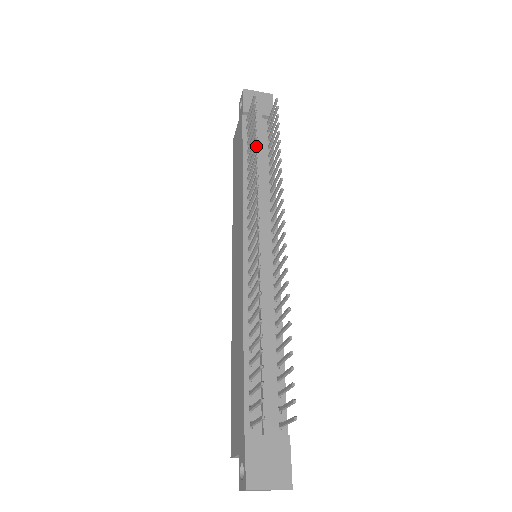
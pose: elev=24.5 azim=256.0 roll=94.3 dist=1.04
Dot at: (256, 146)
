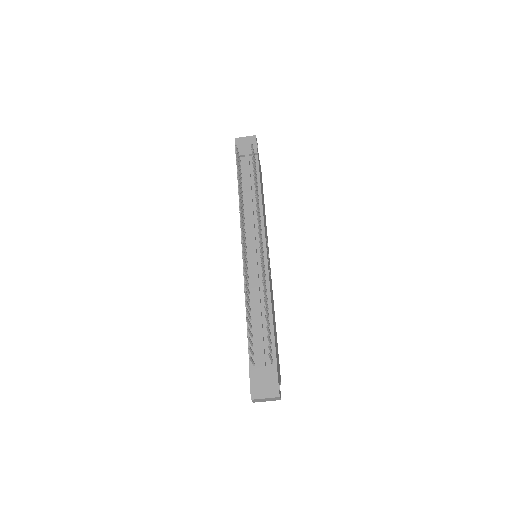
Dot at: (238, 184)
